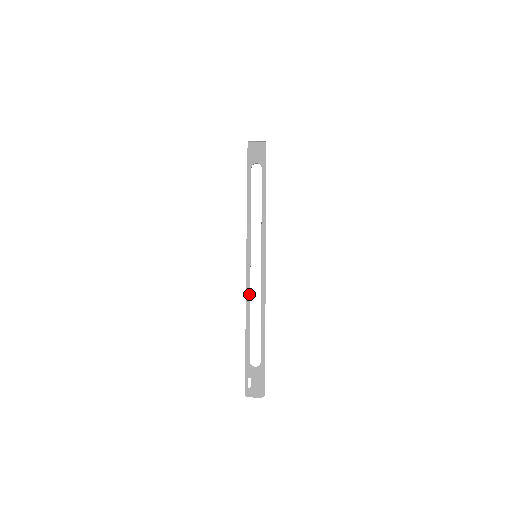
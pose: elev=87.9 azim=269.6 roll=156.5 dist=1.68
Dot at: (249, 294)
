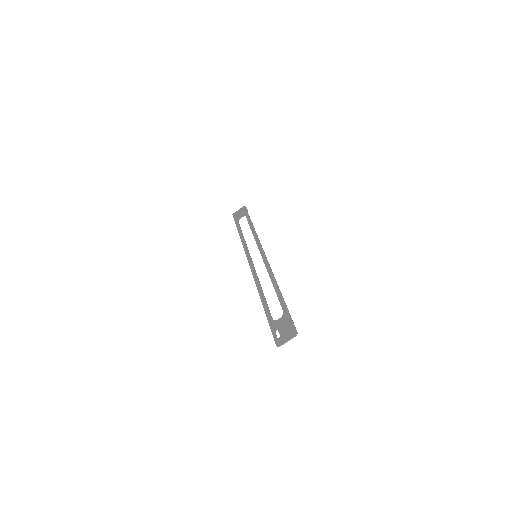
Dot at: (257, 279)
